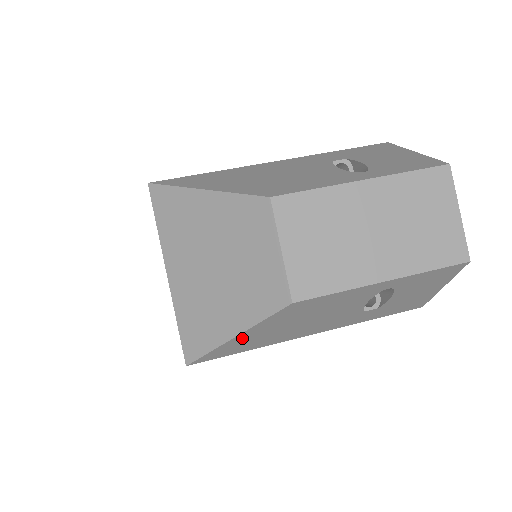
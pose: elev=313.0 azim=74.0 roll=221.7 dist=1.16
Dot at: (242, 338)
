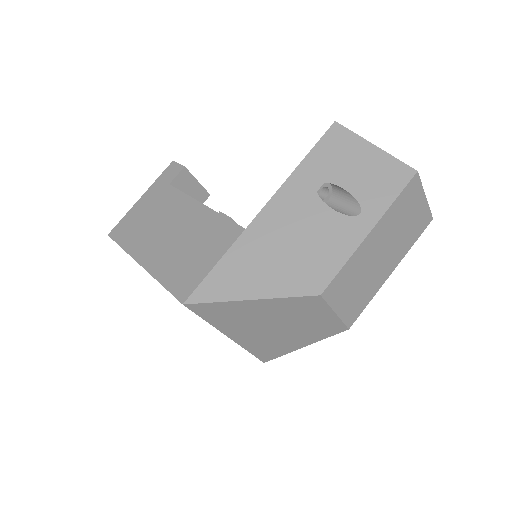
Dot at: occluded
